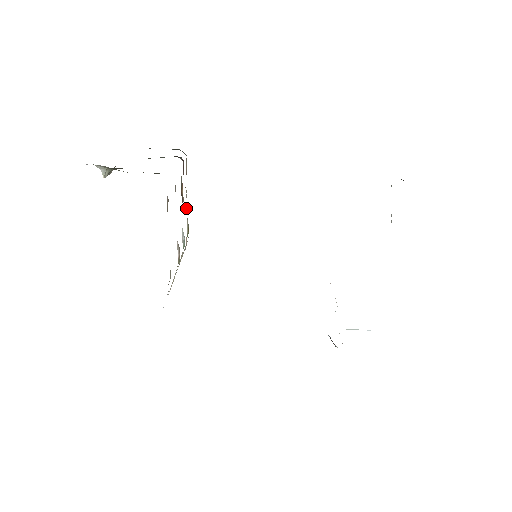
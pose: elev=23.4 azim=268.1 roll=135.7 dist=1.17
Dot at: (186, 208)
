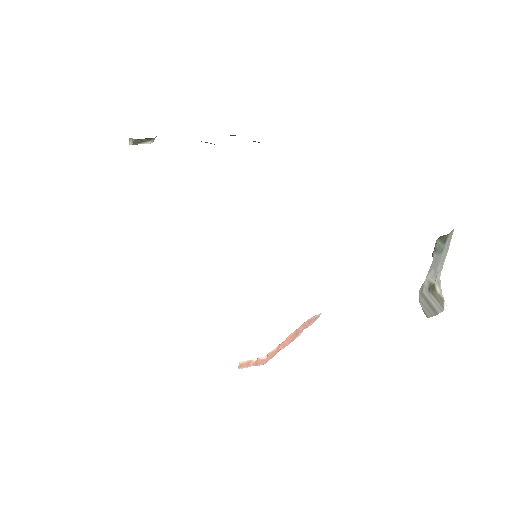
Dot at: occluded
